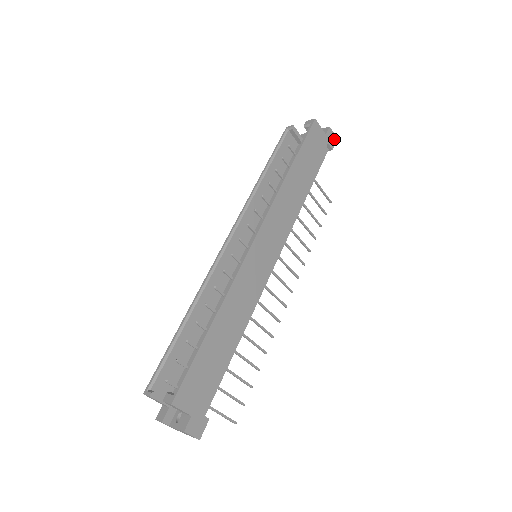
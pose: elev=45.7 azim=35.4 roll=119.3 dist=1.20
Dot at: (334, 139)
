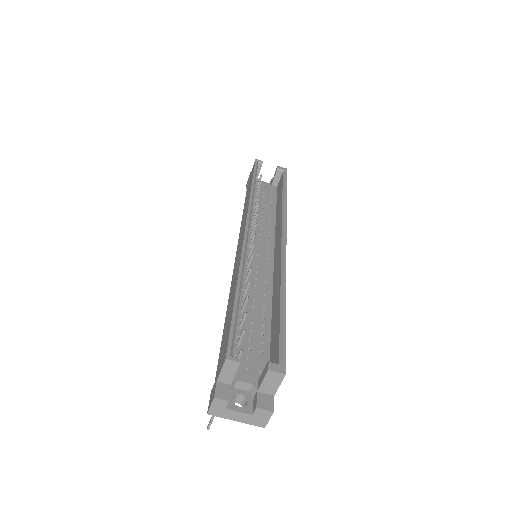
Dot at: occluded
